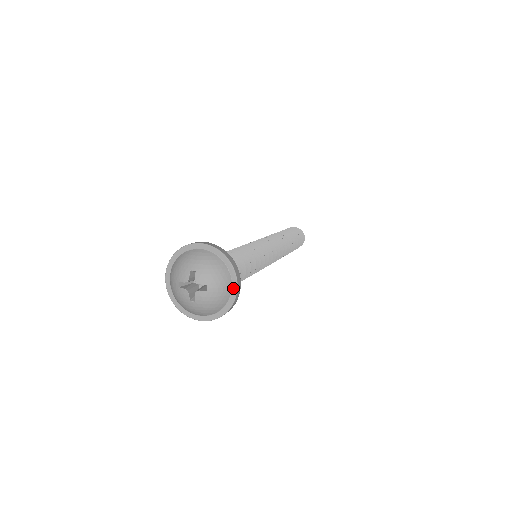
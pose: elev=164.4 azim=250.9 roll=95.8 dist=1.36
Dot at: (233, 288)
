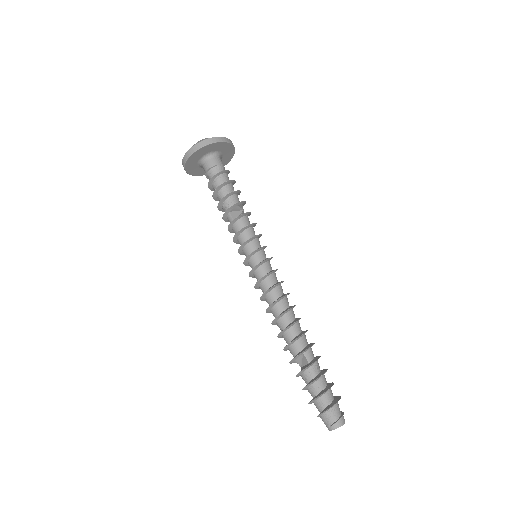
Dot at: (218, 138)
